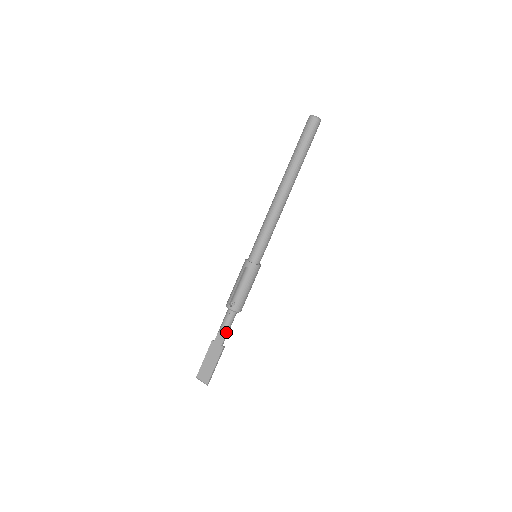
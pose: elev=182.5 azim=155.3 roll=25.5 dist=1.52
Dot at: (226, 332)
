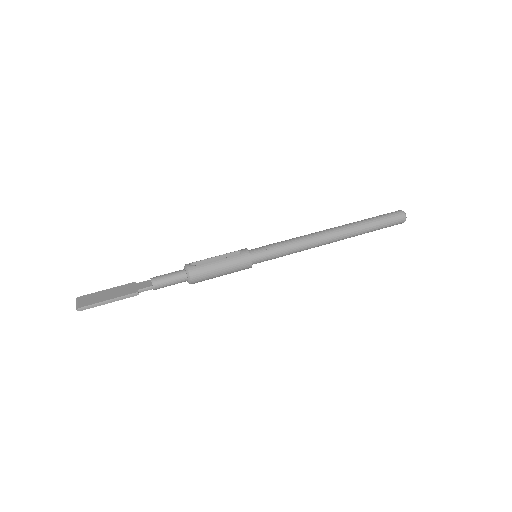
Dot at: (157, 283)
